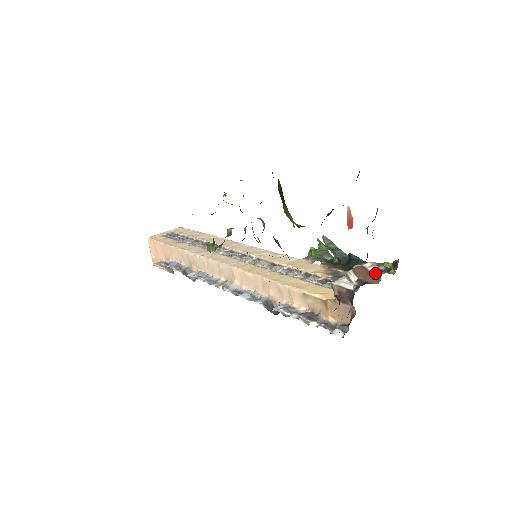
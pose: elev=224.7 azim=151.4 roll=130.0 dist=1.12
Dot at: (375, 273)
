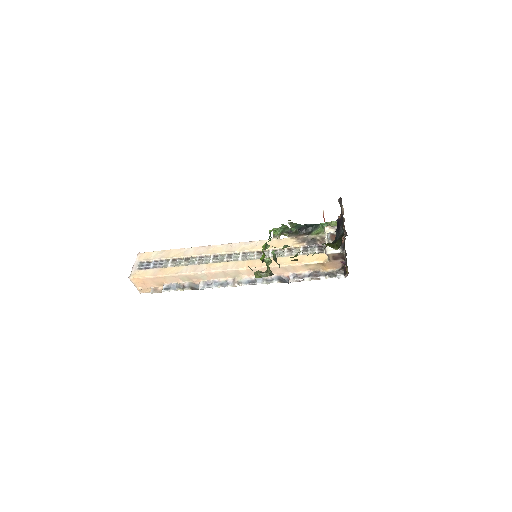
Dot at: occluded
